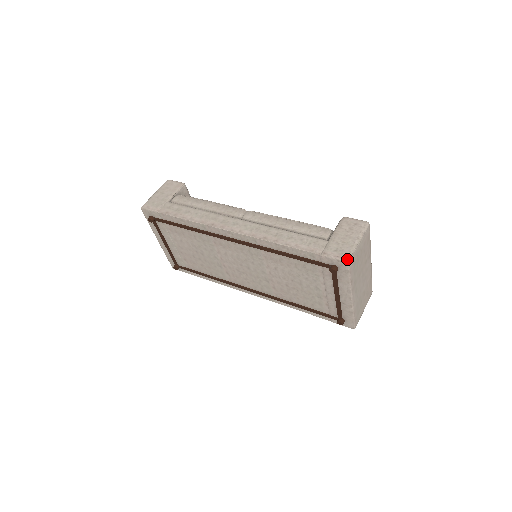
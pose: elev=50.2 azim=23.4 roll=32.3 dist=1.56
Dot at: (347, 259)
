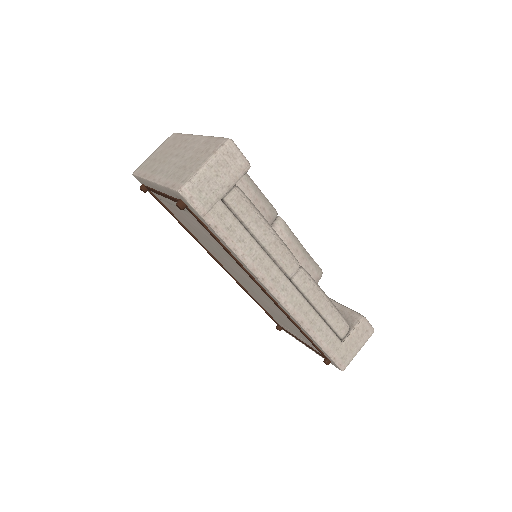
Dot at: (344, 369)
